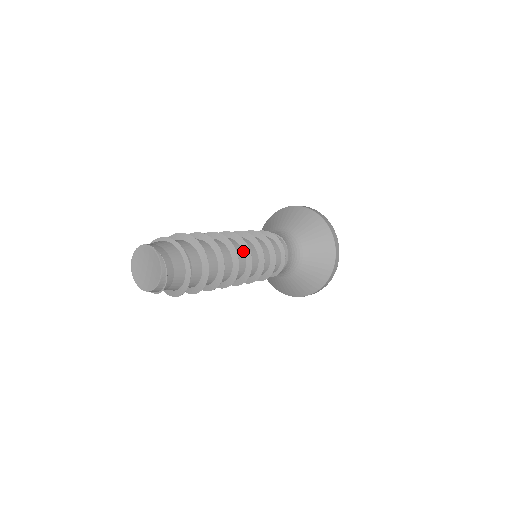
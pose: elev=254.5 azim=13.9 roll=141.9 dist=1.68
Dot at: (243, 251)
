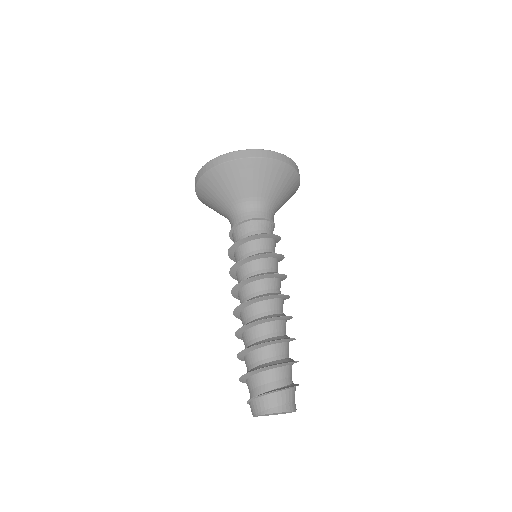
Dot at: occluded
